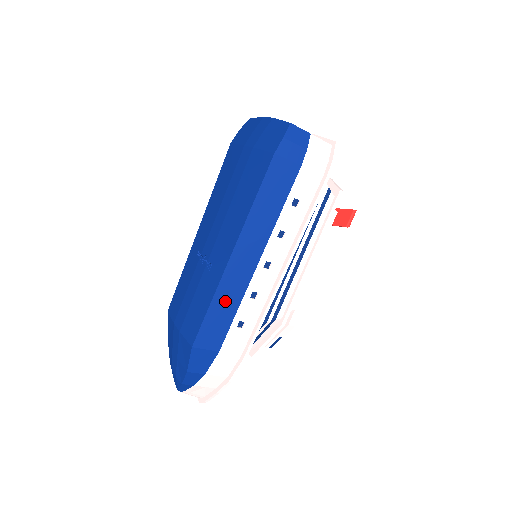
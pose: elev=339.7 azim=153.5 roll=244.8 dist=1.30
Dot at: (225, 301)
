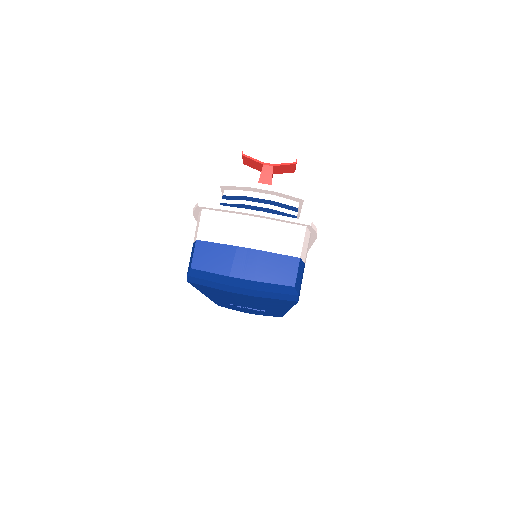
Dot at: occluded
